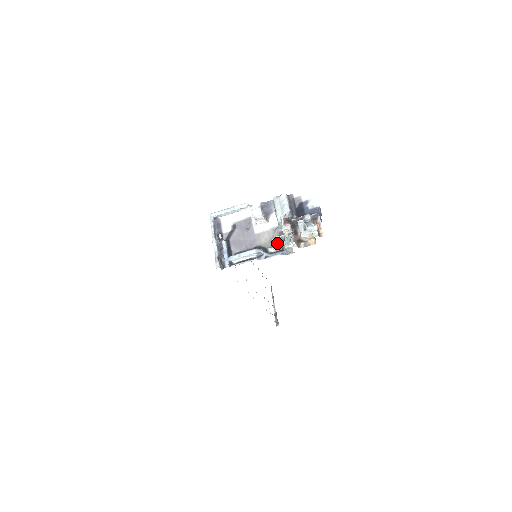
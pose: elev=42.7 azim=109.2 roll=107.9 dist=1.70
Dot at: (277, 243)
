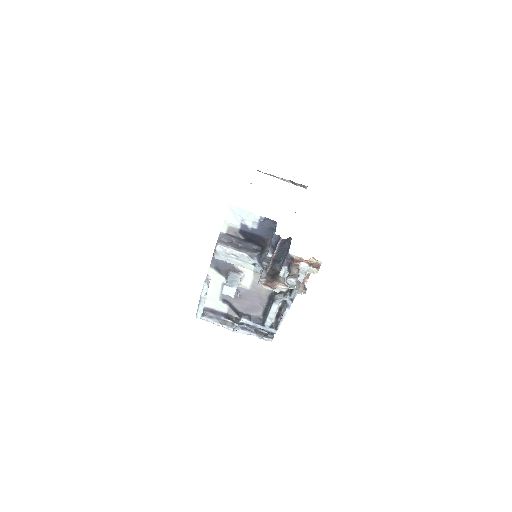
Dot at: occluded
